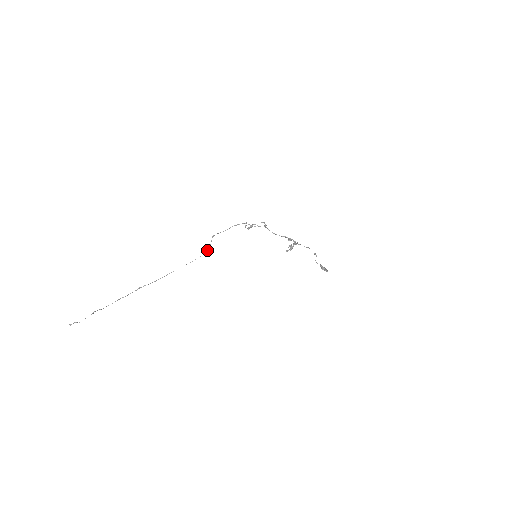
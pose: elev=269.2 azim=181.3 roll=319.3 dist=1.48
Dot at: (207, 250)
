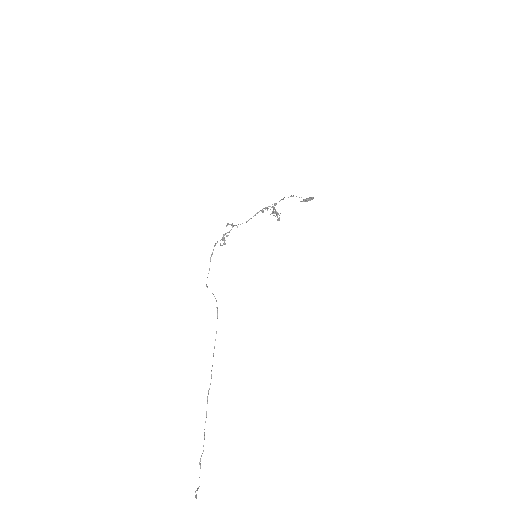
Dot at: (216, 301)
